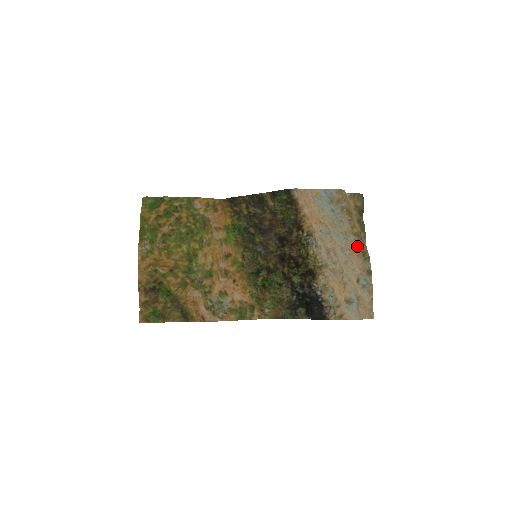
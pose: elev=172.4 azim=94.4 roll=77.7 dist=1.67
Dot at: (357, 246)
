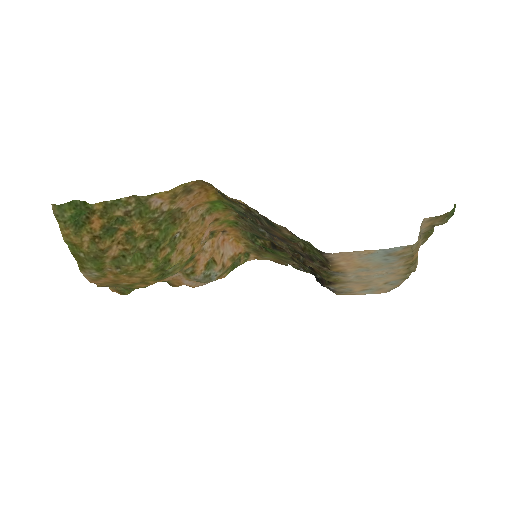
Dot at: (403, 271)
